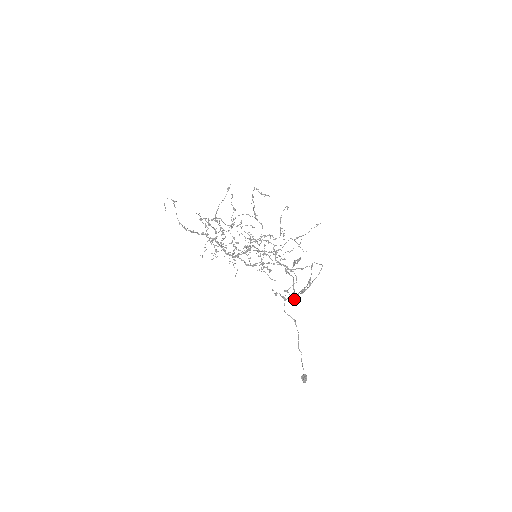
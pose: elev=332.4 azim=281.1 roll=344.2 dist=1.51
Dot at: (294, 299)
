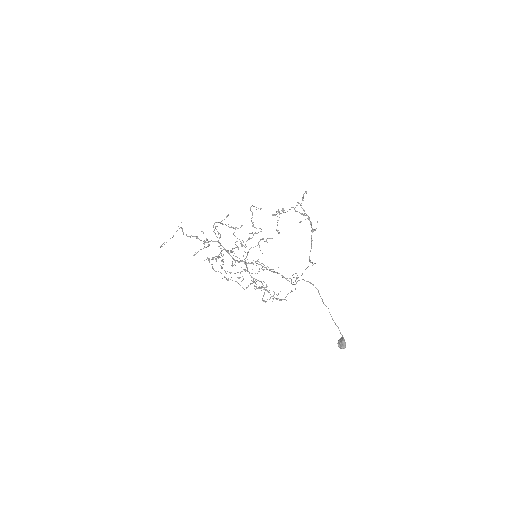
Dot at: (310, 223)
